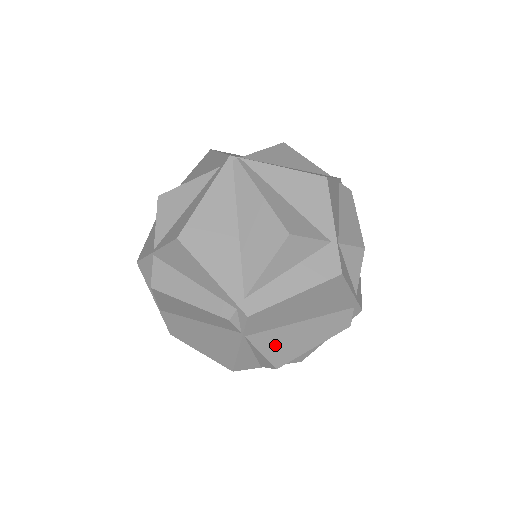
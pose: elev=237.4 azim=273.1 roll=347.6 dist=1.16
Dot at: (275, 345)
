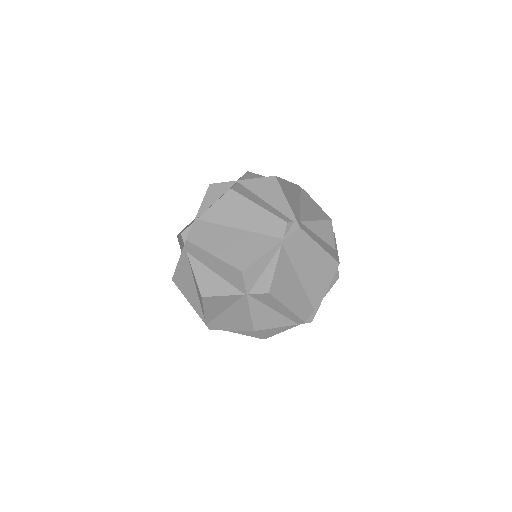
Dot at: (282, 274)
